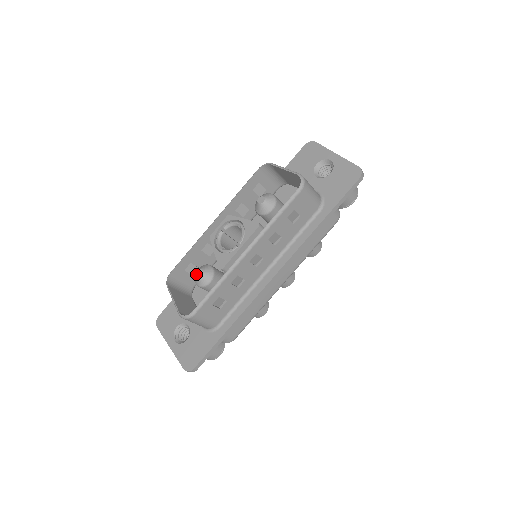
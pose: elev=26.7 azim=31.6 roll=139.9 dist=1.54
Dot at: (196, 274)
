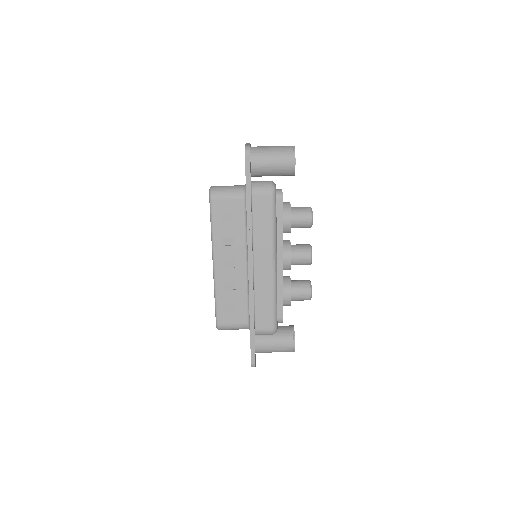
Dot at: occluded
